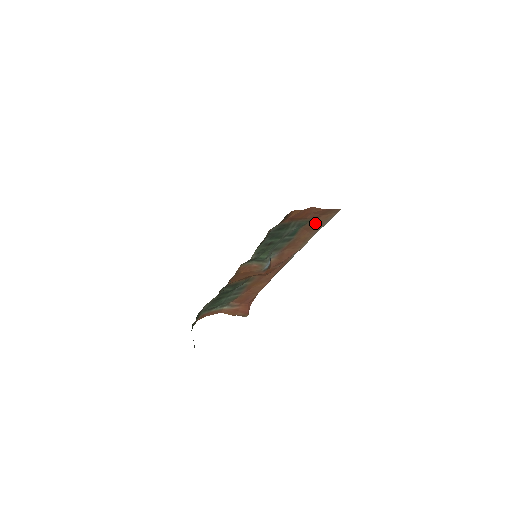
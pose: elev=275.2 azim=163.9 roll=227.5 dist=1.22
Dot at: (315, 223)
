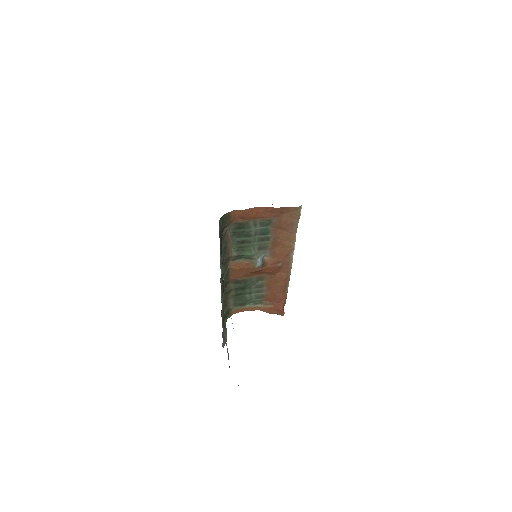
Dot at: (283, 222)
